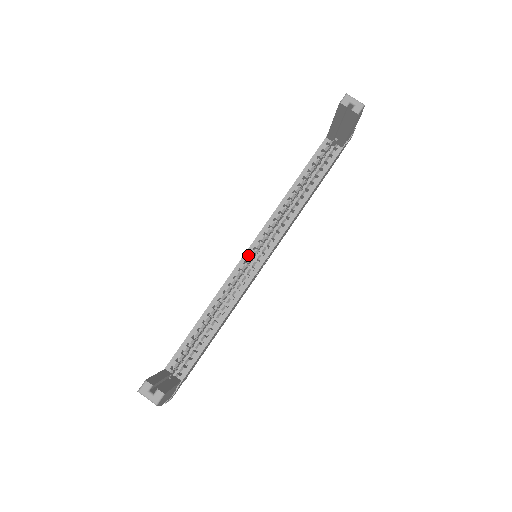
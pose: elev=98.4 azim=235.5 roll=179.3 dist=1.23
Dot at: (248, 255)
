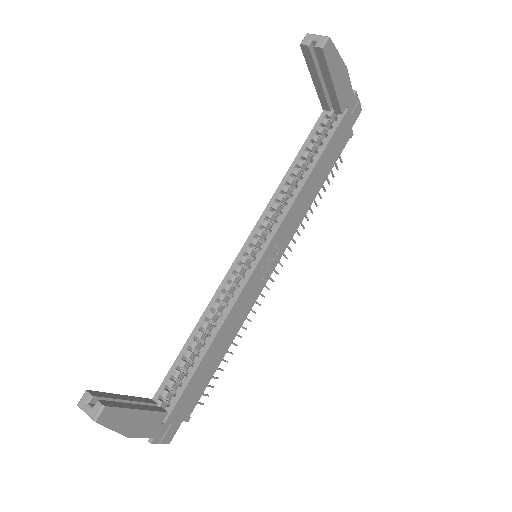
Dot at: (243, 254)
